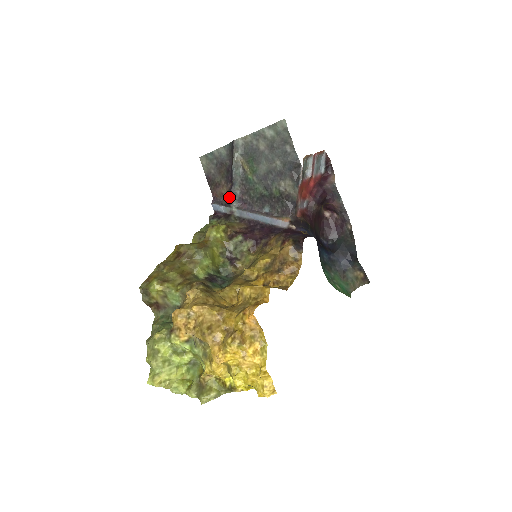
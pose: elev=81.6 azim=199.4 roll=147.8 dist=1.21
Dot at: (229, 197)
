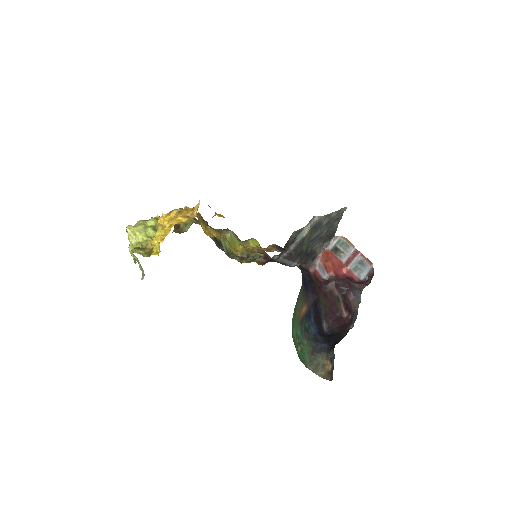
Dot at: occluded
